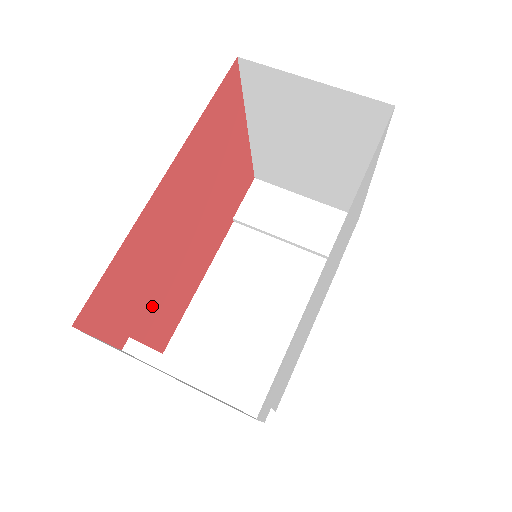
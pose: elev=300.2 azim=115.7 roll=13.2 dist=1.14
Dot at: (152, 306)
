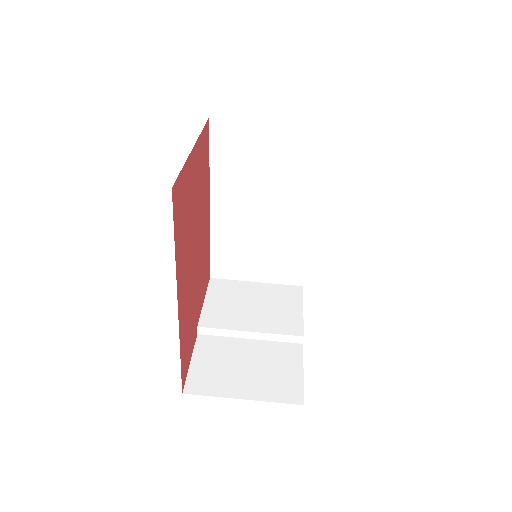
Dot at: (198, 300)
